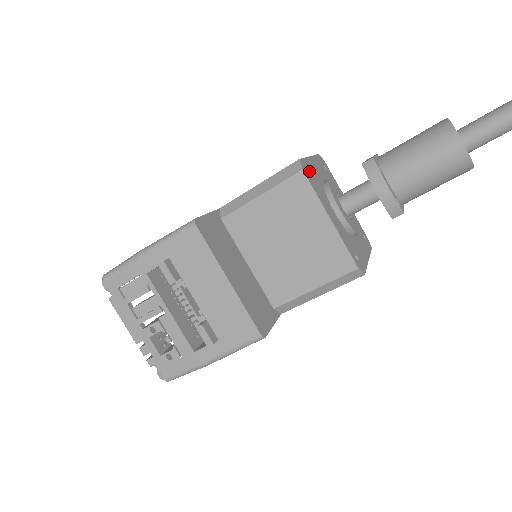
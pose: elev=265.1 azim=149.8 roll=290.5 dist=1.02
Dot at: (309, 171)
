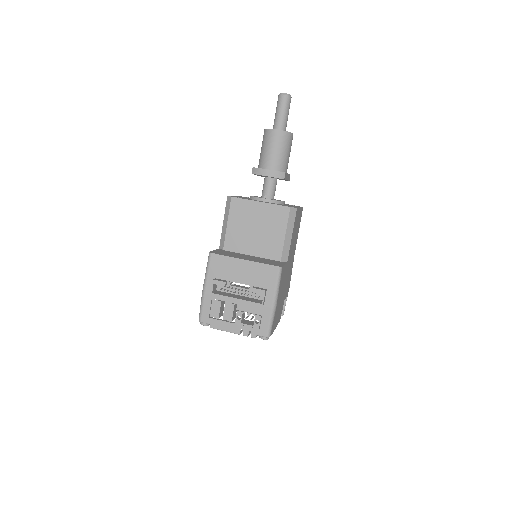
Dot at: occluded
